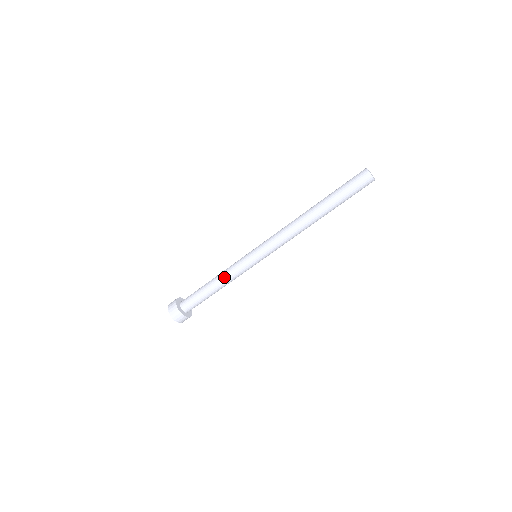
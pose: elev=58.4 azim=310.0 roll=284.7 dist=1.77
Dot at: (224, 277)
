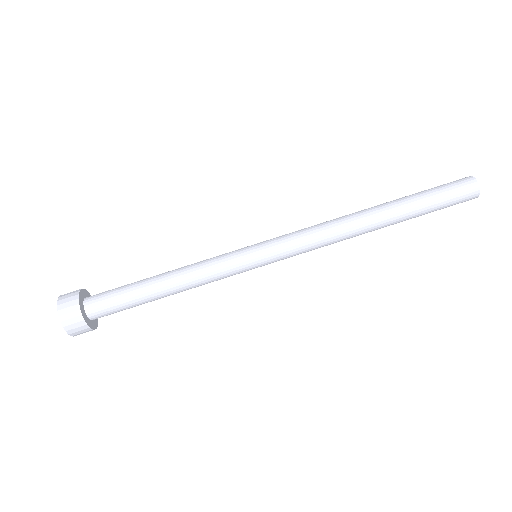
Dot at: (190, 274)
